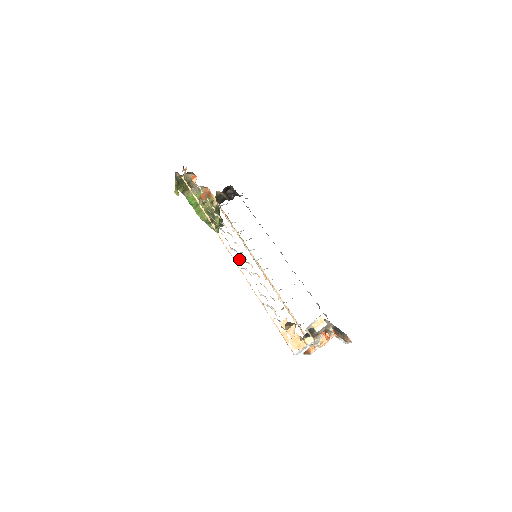
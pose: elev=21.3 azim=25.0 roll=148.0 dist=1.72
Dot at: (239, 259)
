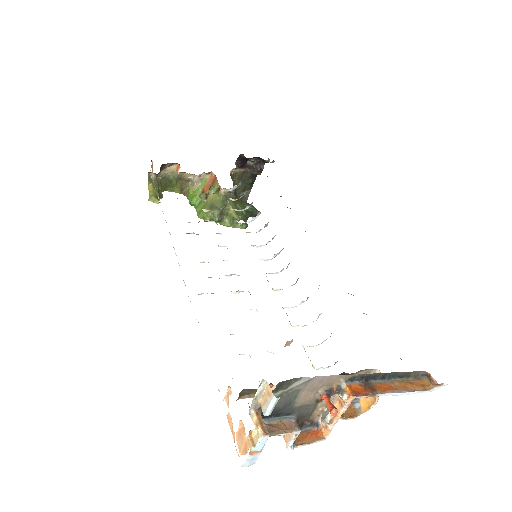
Dot at: occluded
